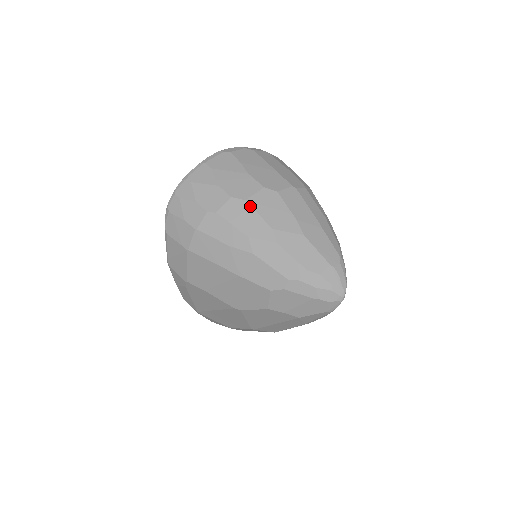
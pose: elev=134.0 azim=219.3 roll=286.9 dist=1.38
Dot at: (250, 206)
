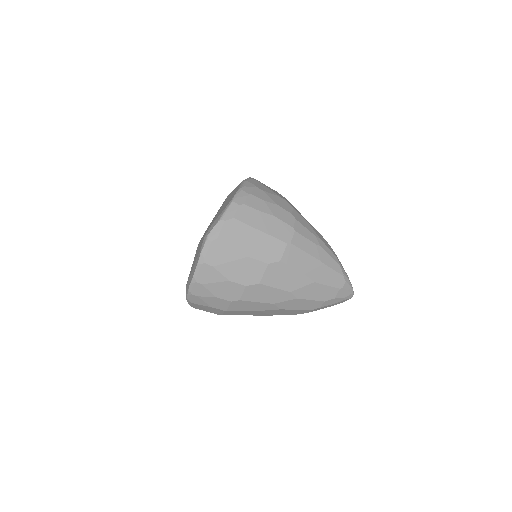
Dot at: (265, 286)
